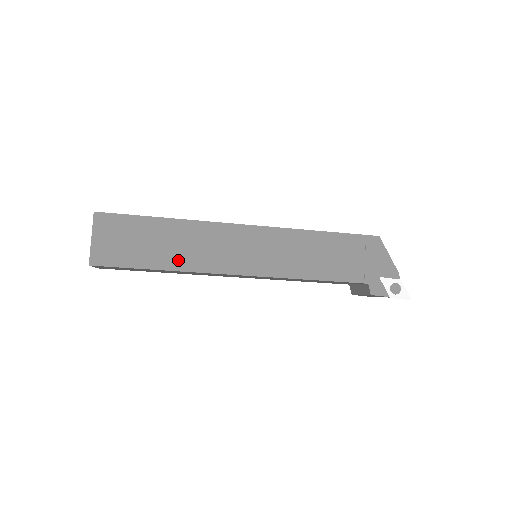
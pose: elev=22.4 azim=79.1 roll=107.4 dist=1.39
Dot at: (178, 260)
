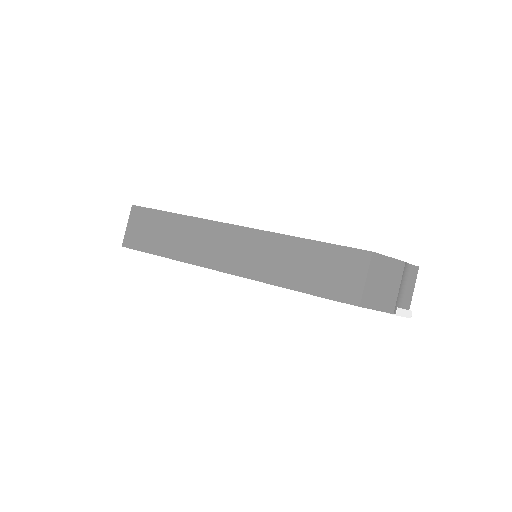
Dot at: occluded
